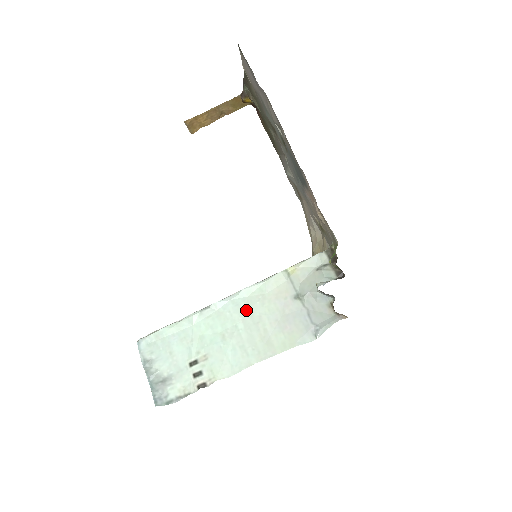
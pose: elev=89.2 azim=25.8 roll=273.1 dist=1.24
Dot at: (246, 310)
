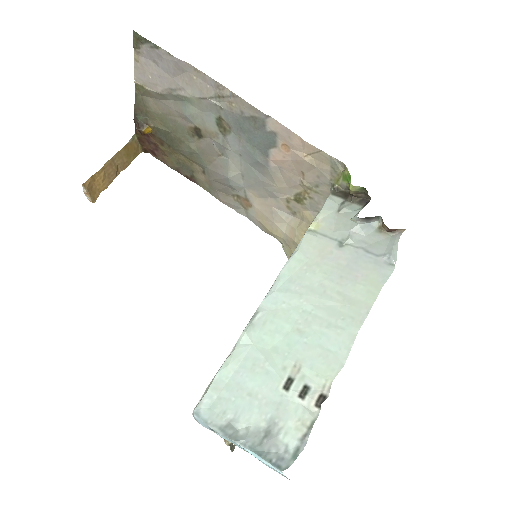
Dot at: (301, 289)
